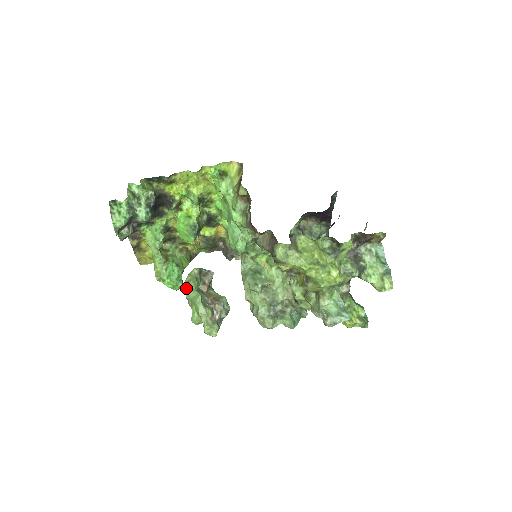
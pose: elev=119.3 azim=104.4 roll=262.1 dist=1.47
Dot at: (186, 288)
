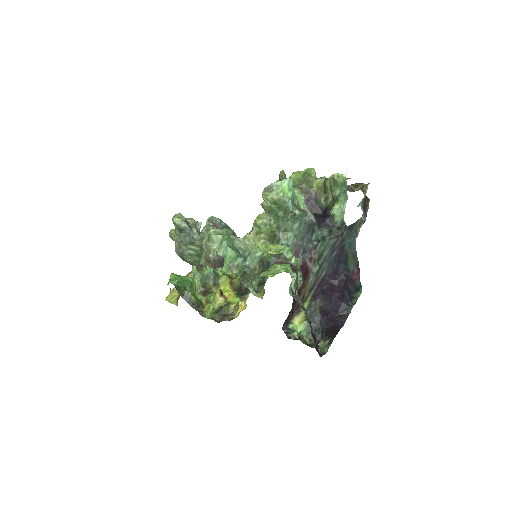
Dot at: occluded
